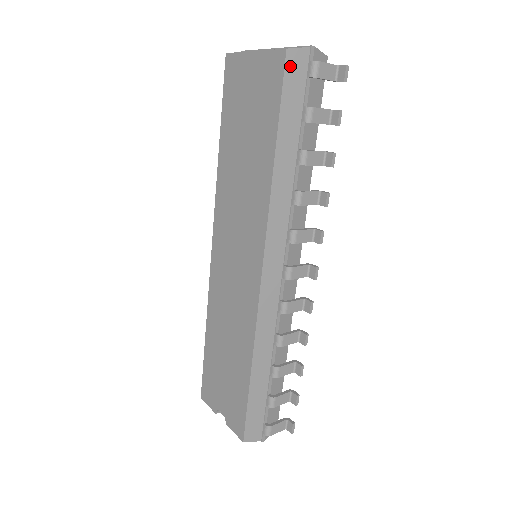
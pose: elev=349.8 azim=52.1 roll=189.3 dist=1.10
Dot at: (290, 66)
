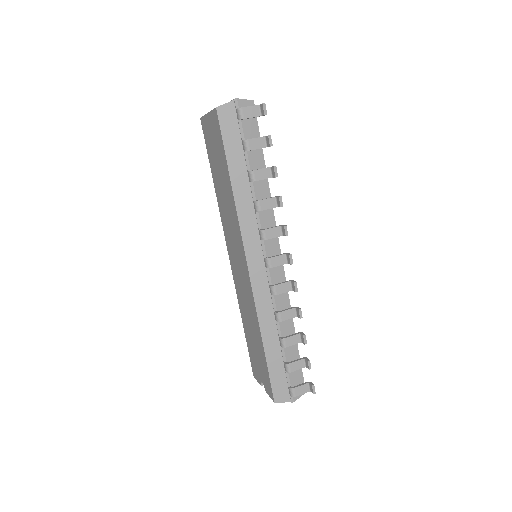
Dot at: (222, 118)
